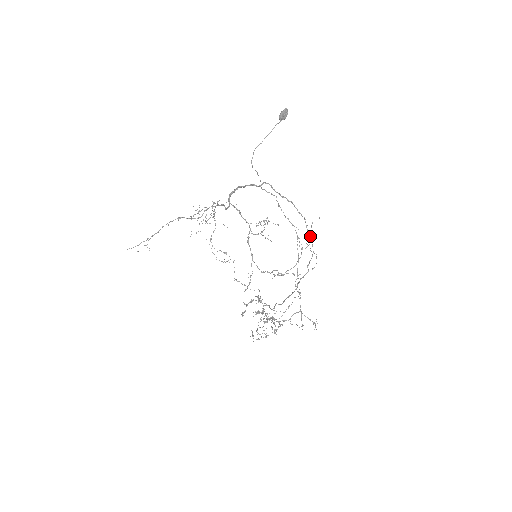
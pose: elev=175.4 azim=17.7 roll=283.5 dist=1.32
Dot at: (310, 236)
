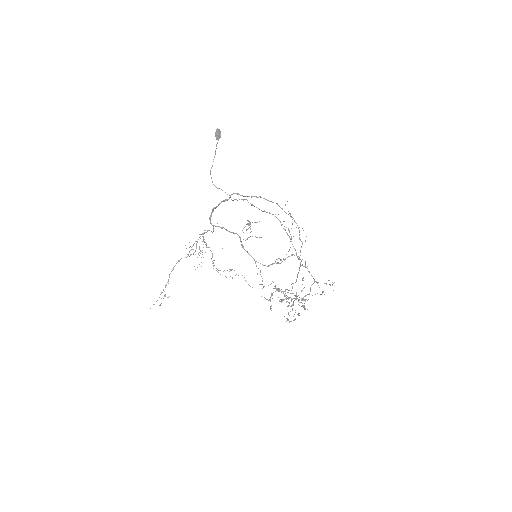
Dot at: occluded
